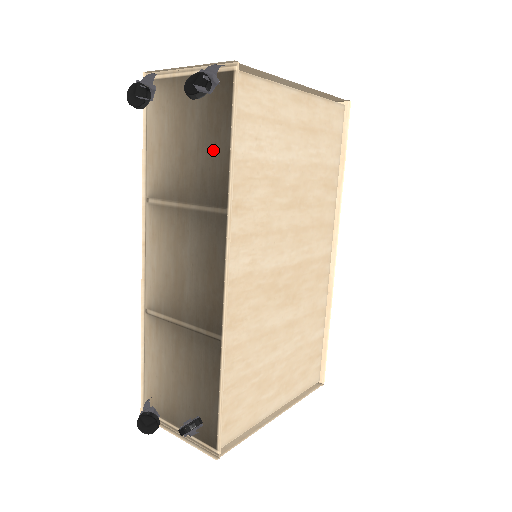
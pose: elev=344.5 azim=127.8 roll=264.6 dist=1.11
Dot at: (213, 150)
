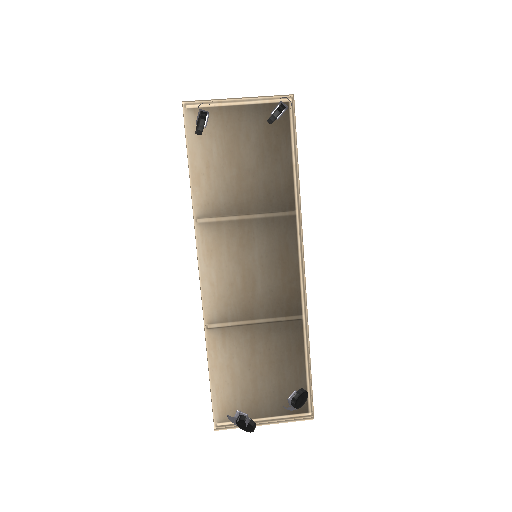
Dot at: (275, 165)
